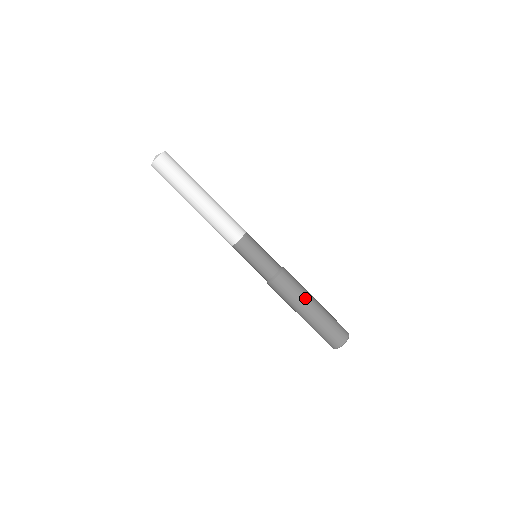
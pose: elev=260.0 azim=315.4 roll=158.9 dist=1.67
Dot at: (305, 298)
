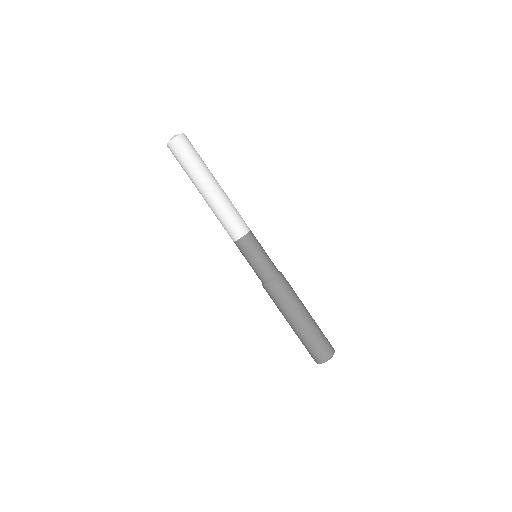
Dot at: (293, 311)
